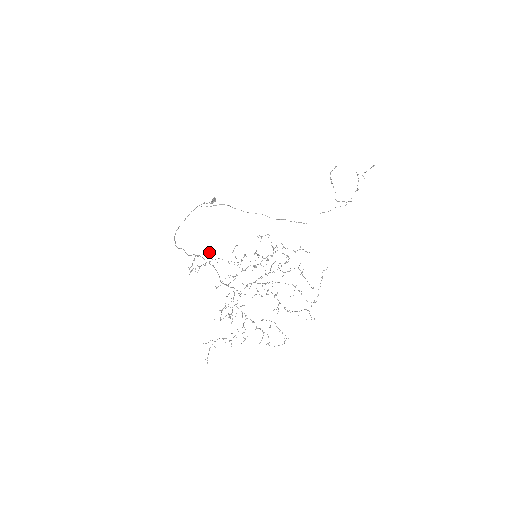
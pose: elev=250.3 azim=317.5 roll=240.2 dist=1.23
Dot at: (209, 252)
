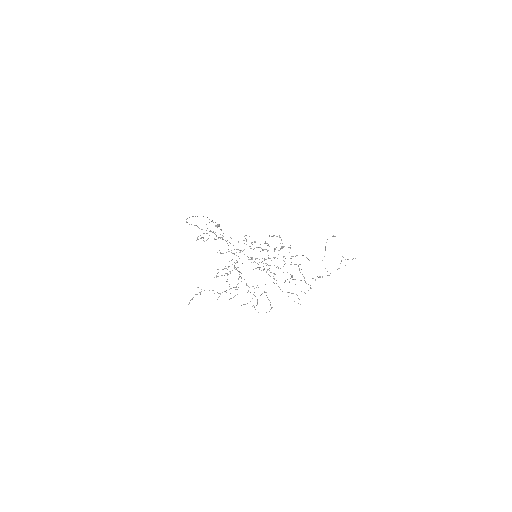
Dot at: occluded
